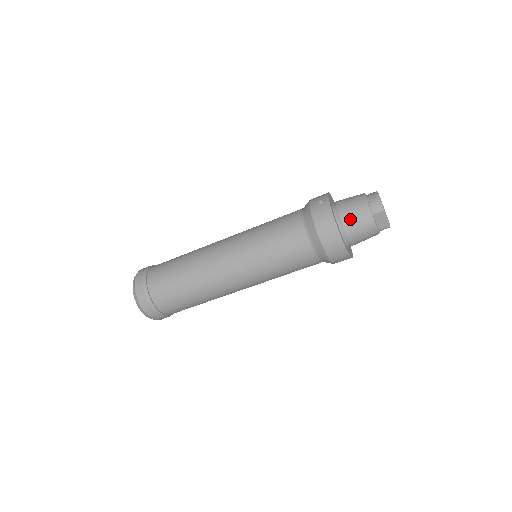
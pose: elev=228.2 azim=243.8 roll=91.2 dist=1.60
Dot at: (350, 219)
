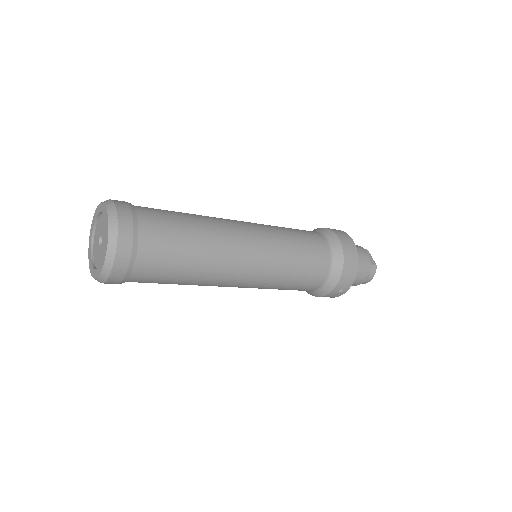
Dot at: occluded
